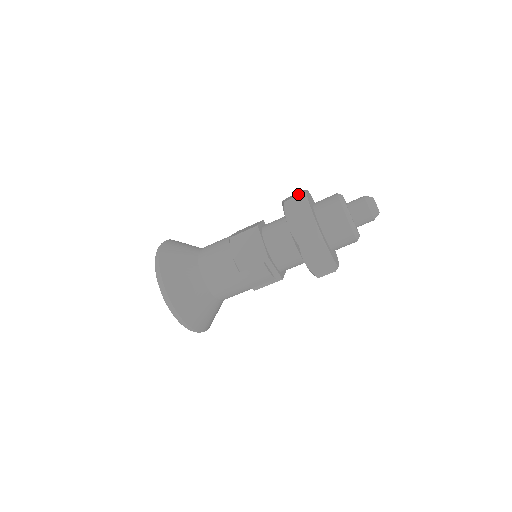
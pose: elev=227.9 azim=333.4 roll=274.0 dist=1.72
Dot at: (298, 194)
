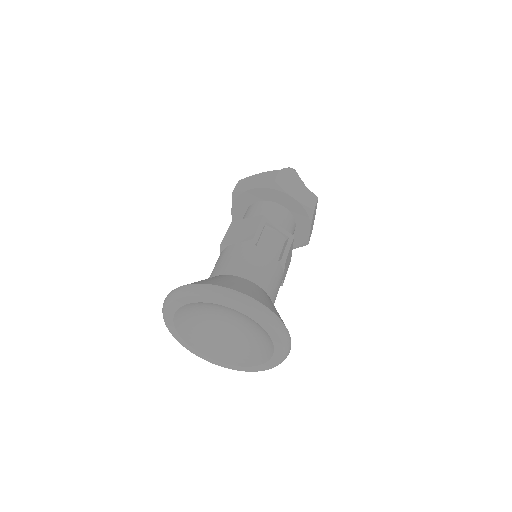
Dot at: occluded
